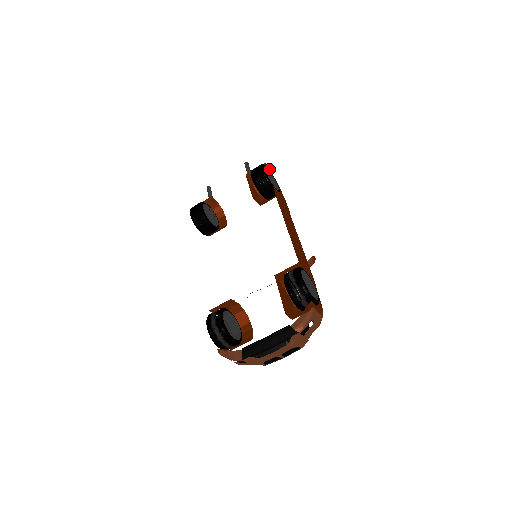
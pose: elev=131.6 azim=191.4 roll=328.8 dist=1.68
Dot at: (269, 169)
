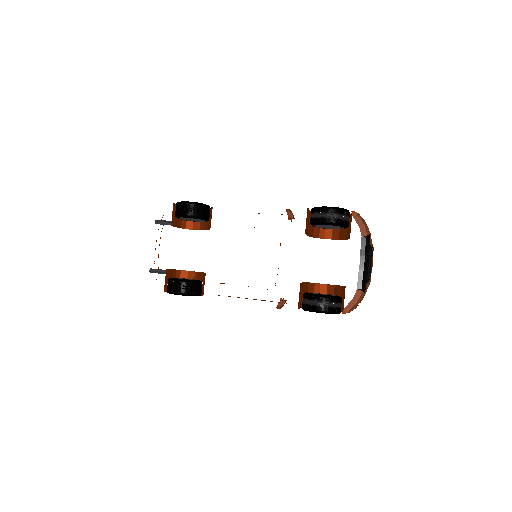
Dot at: occluded
